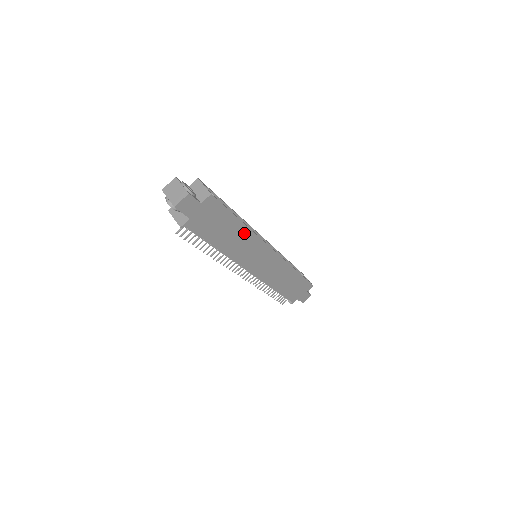
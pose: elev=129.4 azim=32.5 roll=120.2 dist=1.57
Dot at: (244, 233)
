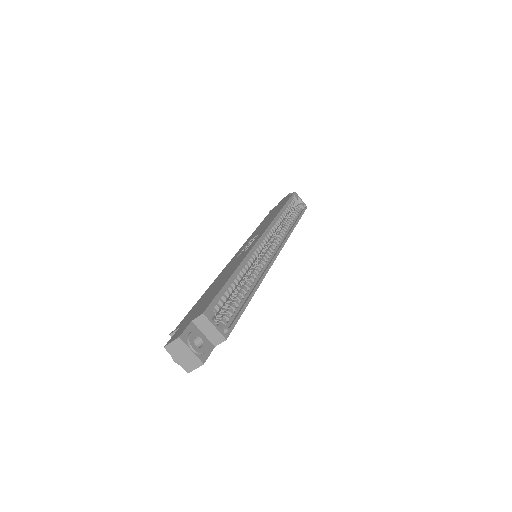
Dot at: occluded
